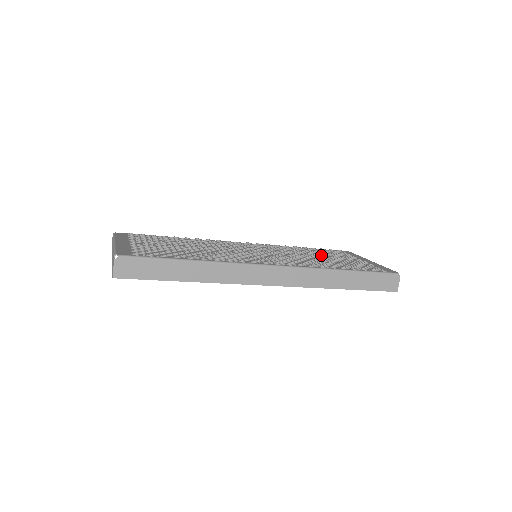
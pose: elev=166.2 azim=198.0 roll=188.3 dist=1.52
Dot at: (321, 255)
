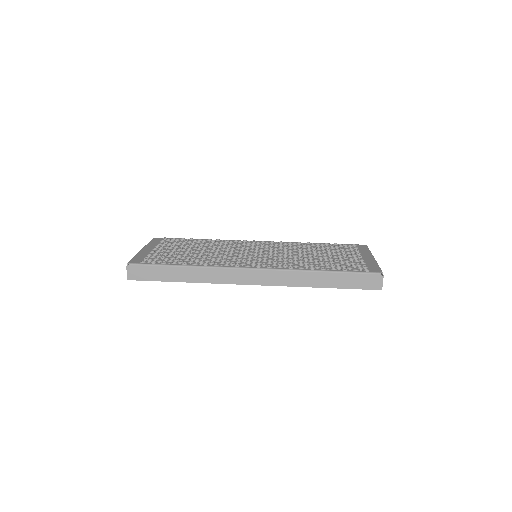
Dot at: (323, 252)
